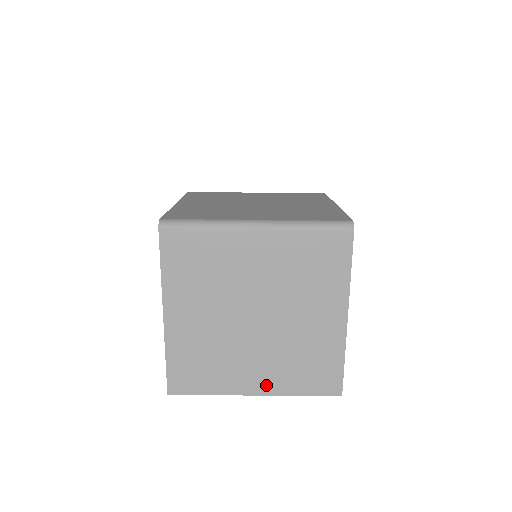
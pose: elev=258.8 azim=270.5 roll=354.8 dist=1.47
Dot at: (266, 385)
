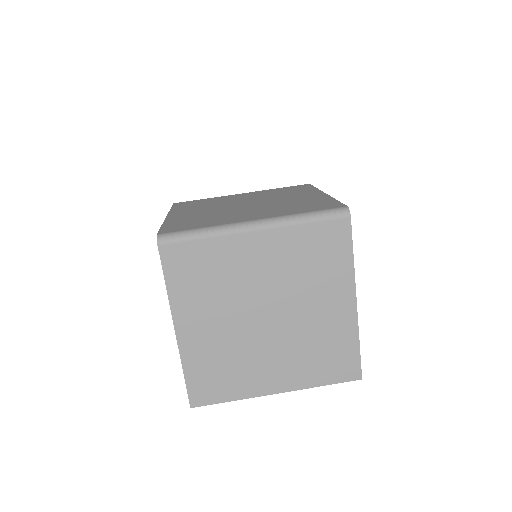
Dot at: (287, 381)
